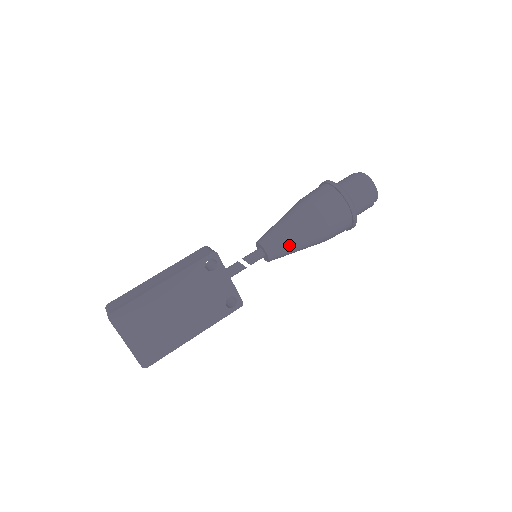
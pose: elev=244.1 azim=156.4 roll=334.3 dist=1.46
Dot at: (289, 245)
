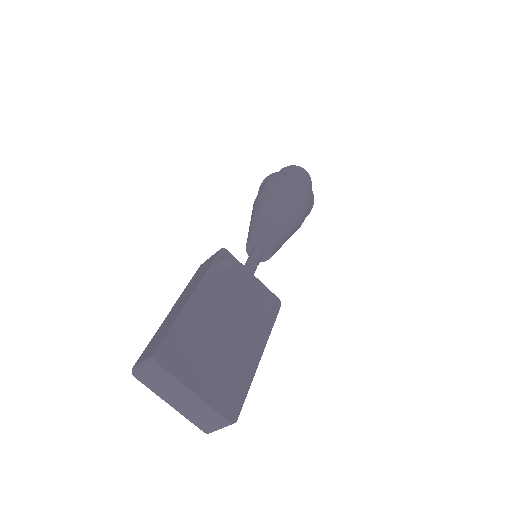
Dot at: (279, 228)
